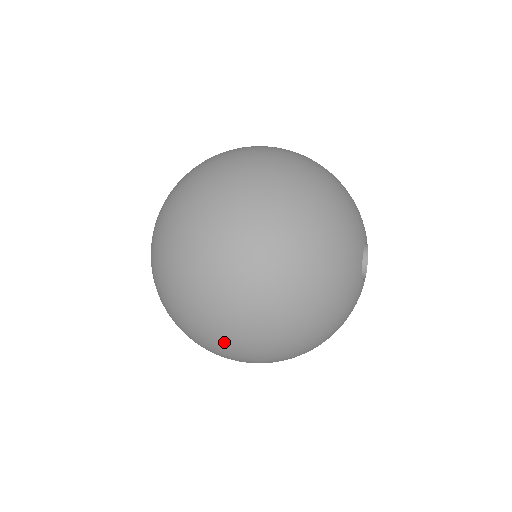
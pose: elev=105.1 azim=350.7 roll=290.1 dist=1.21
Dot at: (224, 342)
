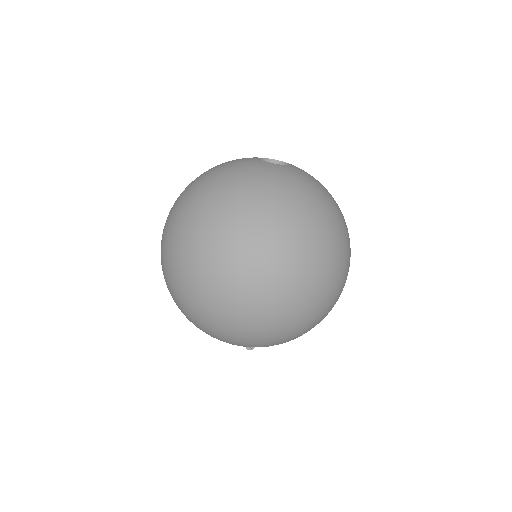
Dot at: (226, 282)
